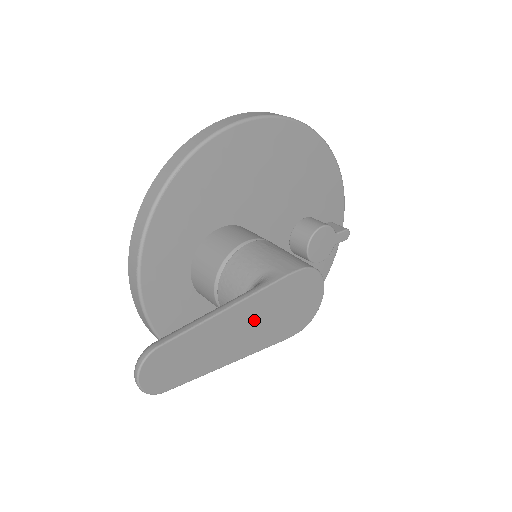
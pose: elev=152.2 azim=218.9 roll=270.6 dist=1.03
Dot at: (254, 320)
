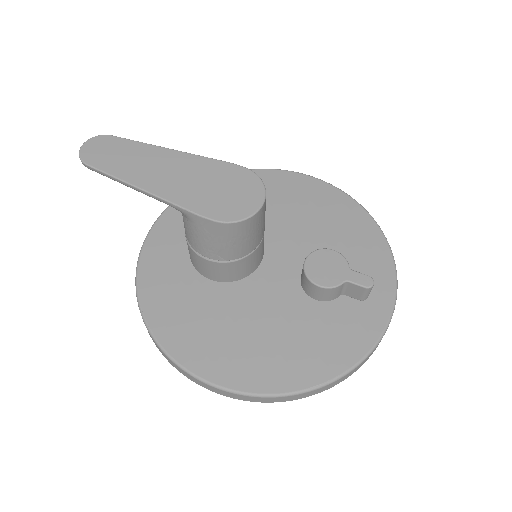
Dot at: (180, 172)
